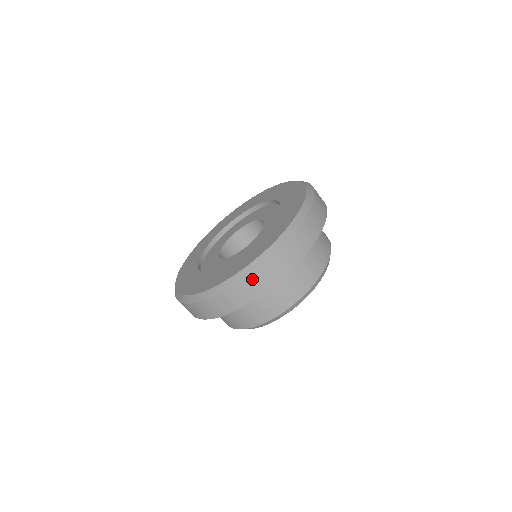
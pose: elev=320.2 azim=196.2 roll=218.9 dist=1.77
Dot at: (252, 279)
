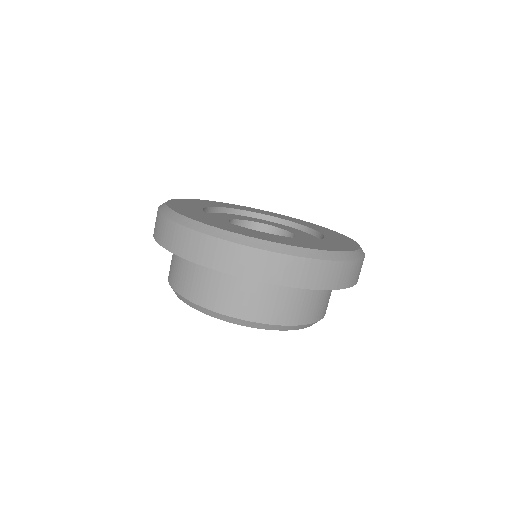
Dot at: (300, 263)
